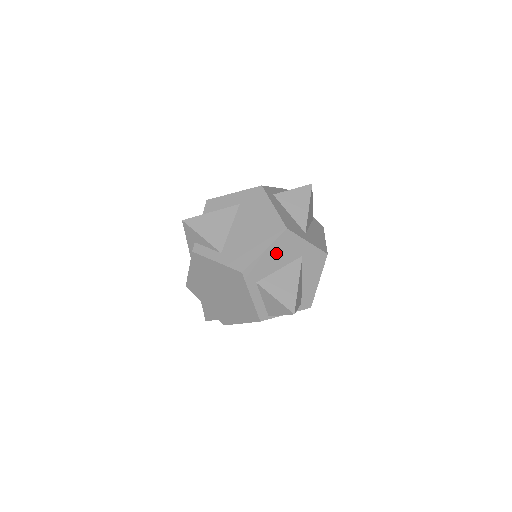
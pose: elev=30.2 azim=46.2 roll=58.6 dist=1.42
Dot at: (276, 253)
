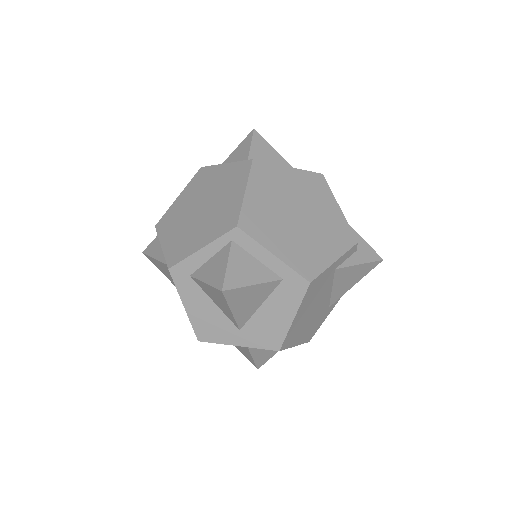
Dot at: occluded
